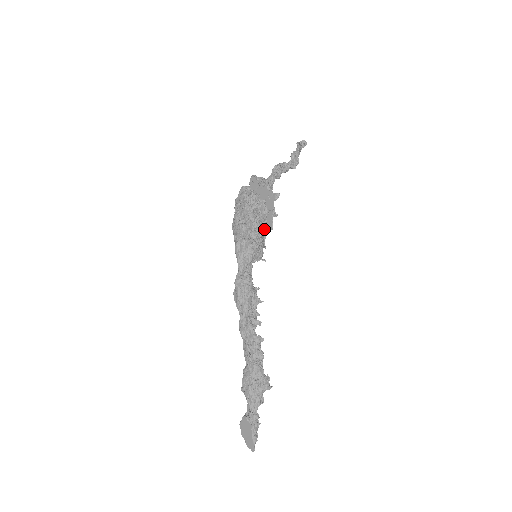
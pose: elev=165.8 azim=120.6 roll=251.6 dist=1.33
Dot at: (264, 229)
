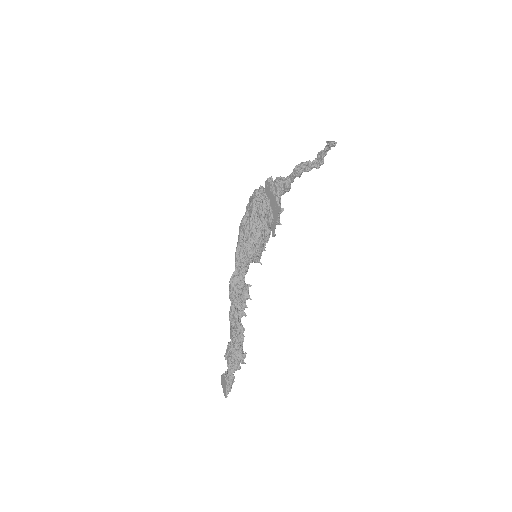
Dot at: (267, 235)
